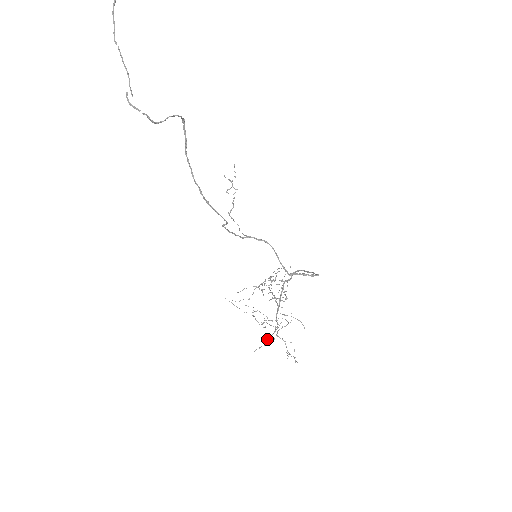
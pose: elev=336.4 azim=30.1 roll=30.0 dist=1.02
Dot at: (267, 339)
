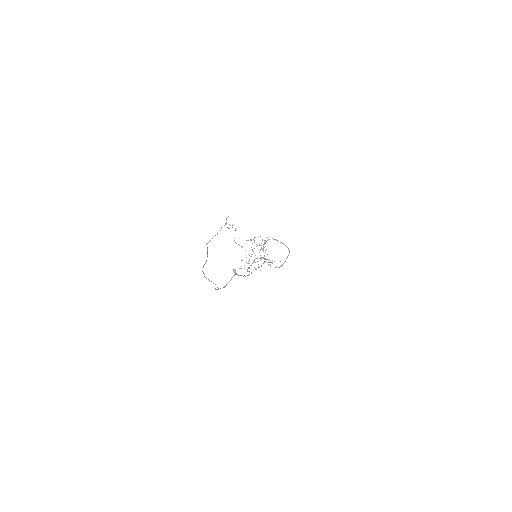
Dot at: occluded
